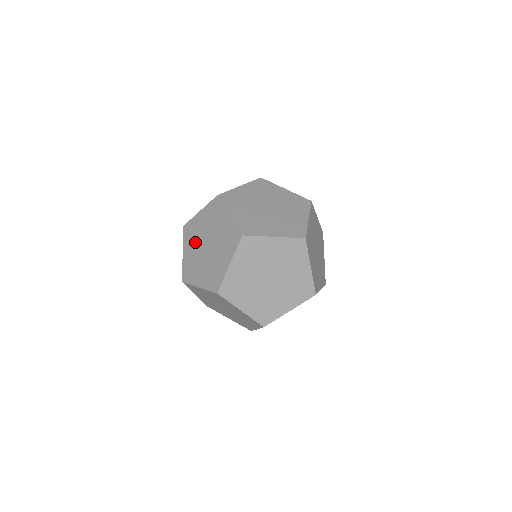
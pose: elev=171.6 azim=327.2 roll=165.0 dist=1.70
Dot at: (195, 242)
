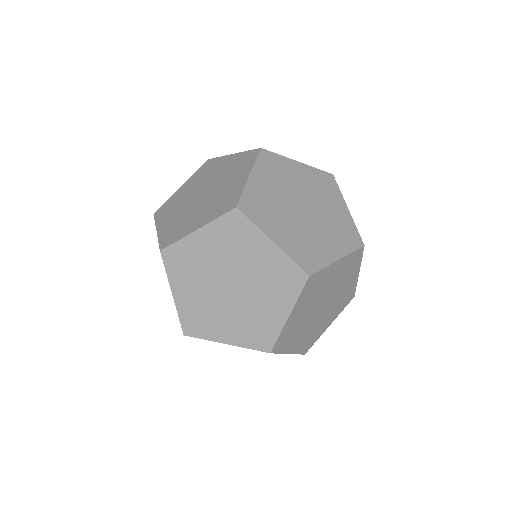
Dot at: (199, 182)
